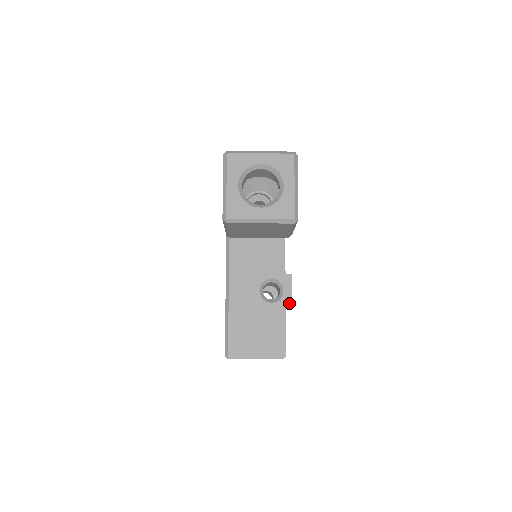
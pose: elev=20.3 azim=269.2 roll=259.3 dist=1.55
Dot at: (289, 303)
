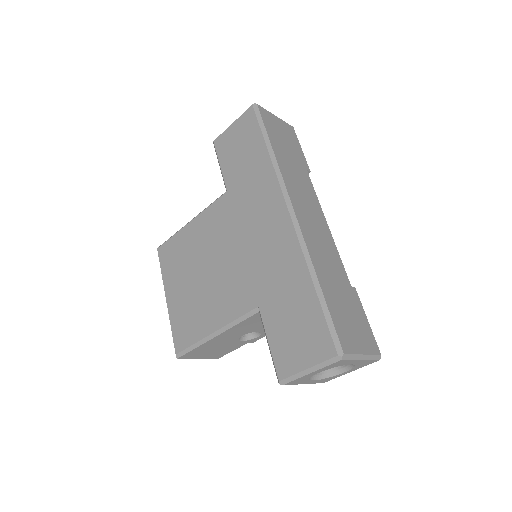
Dot at: (253, 342)
